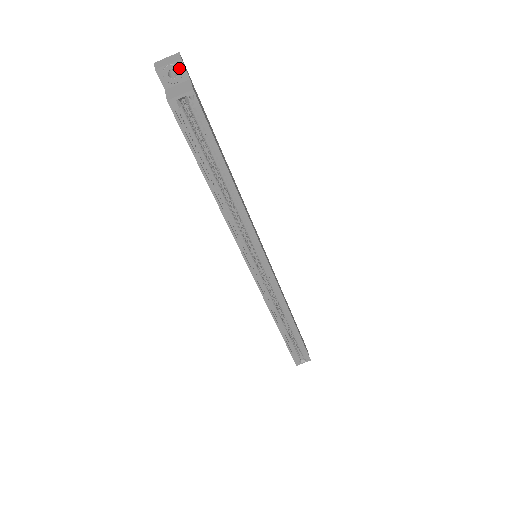
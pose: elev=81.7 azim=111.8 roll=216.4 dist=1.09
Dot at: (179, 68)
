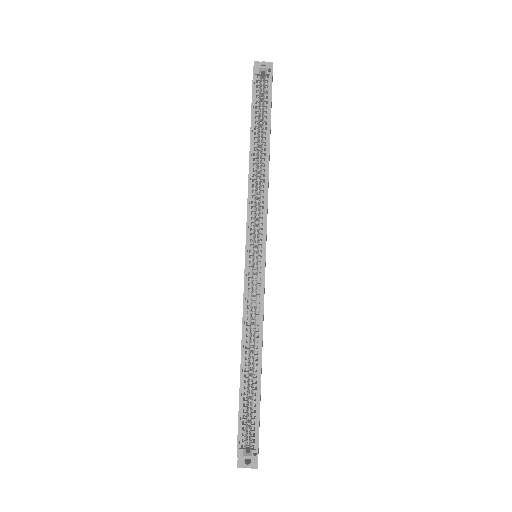
Dot at: occluded
